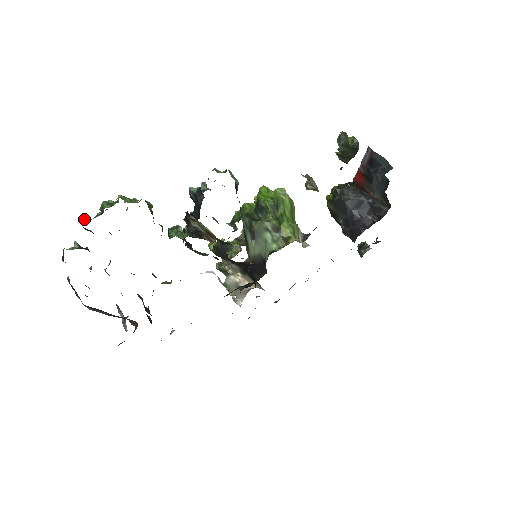
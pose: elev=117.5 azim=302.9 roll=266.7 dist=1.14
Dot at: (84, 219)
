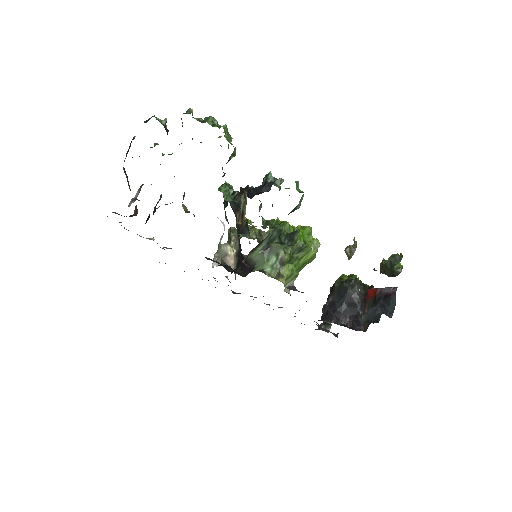
Dot at: (188, 112)
